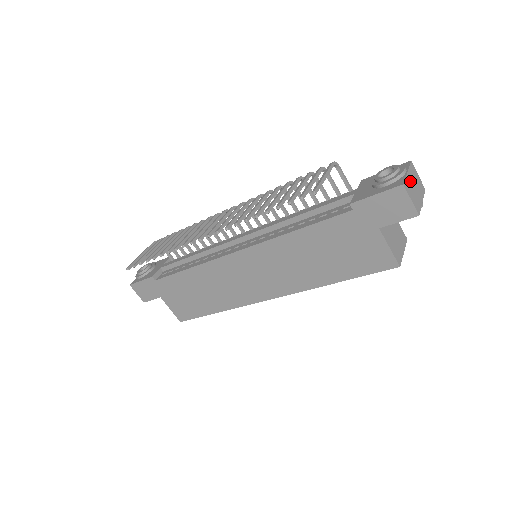
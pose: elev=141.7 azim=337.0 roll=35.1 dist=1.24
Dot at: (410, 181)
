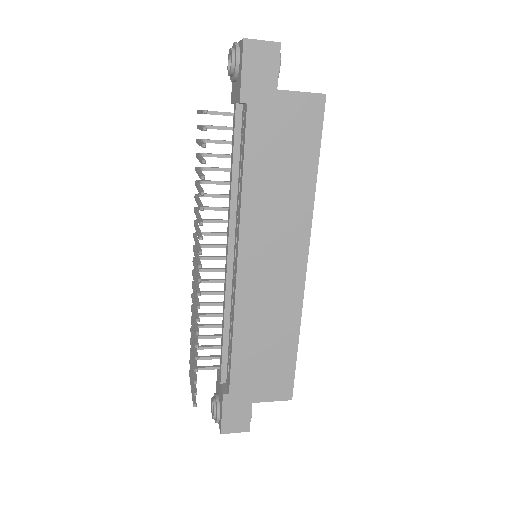
Dot at: occluded
